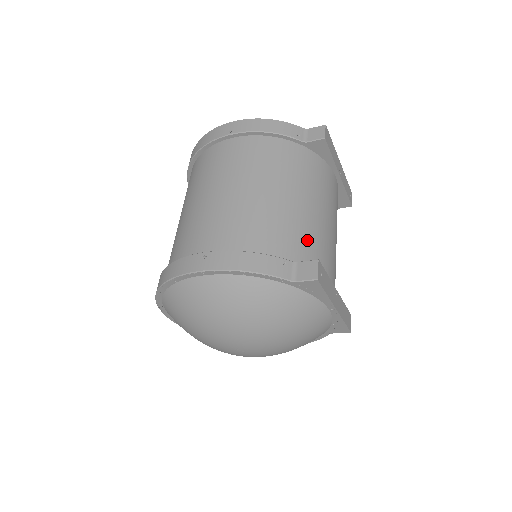
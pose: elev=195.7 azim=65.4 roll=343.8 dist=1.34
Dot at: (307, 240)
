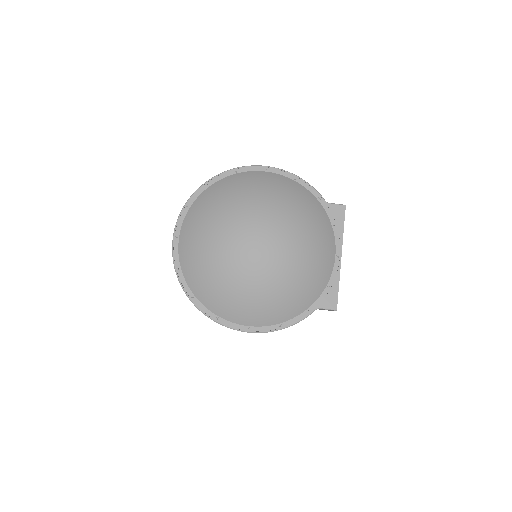
Dot at: occluded
